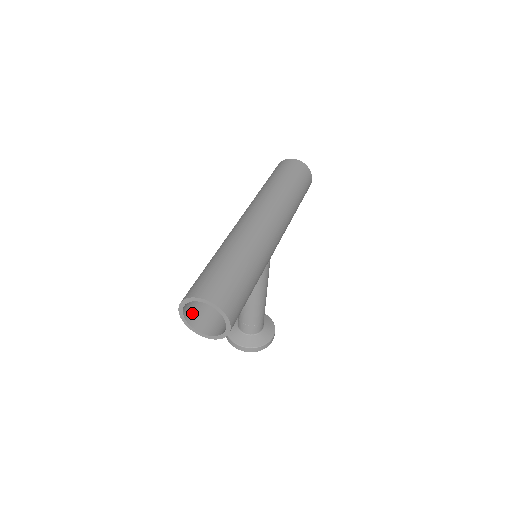
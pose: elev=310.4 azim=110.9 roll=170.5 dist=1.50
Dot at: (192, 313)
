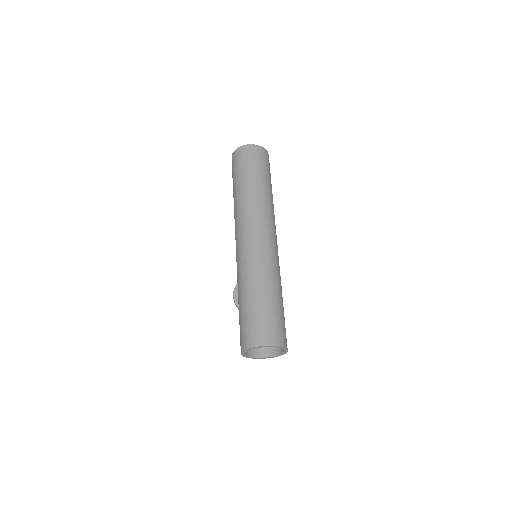
Dot at: occluded
